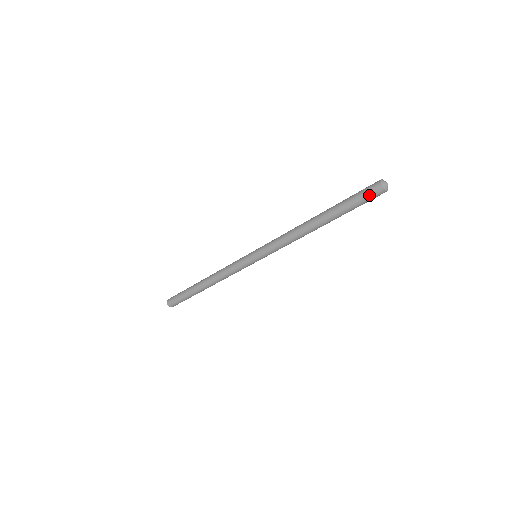
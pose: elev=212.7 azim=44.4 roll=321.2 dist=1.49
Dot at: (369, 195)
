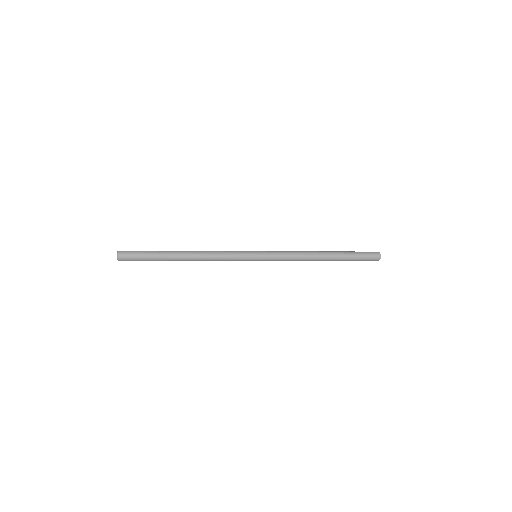
Dot at: (370, 260)
